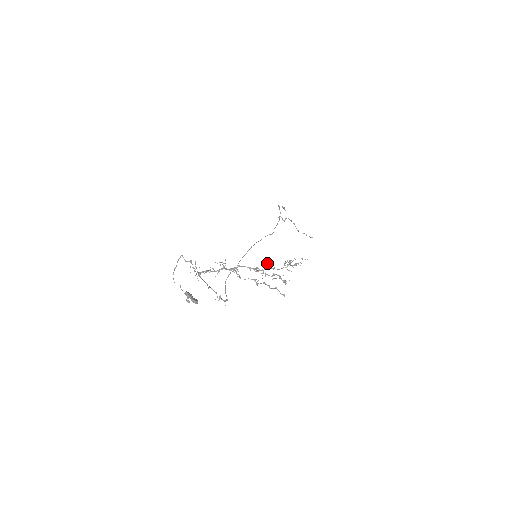
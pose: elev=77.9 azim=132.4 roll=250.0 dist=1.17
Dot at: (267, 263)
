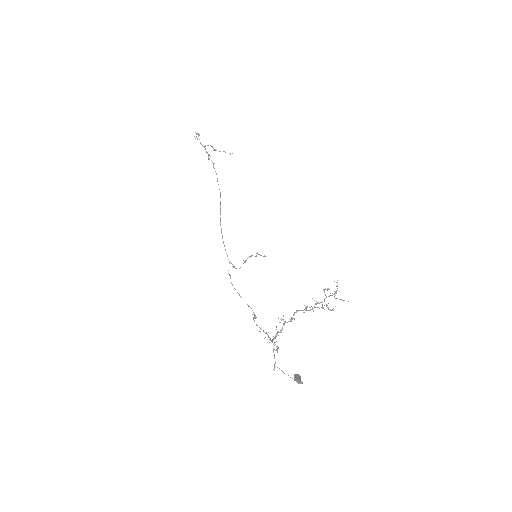
Dot at: occluded
